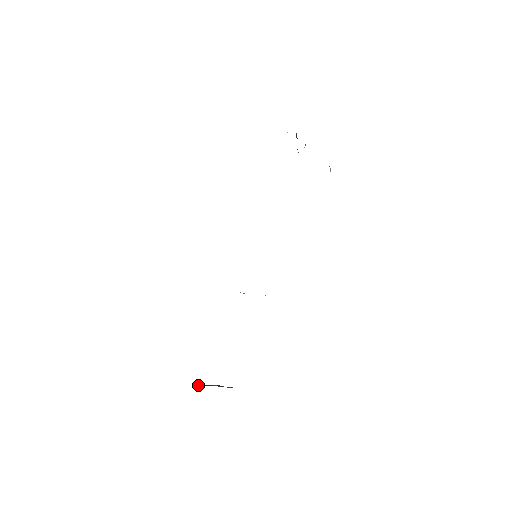
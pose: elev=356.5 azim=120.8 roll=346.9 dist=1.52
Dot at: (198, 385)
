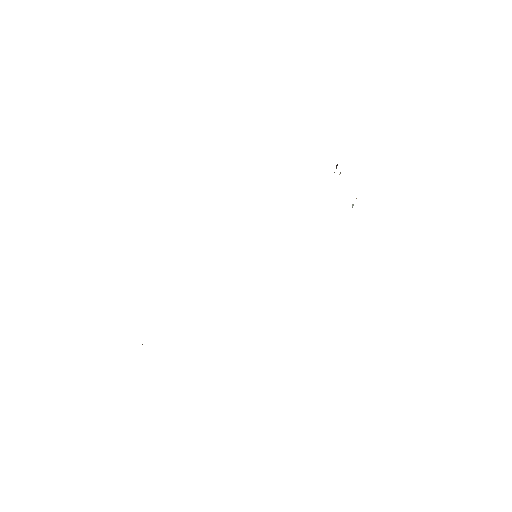
Dot at: (142, 344)
